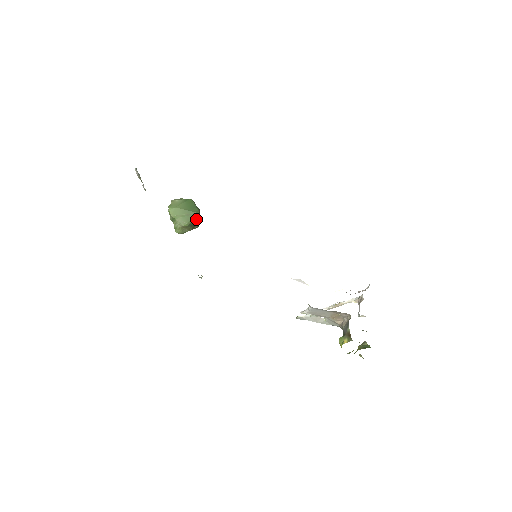
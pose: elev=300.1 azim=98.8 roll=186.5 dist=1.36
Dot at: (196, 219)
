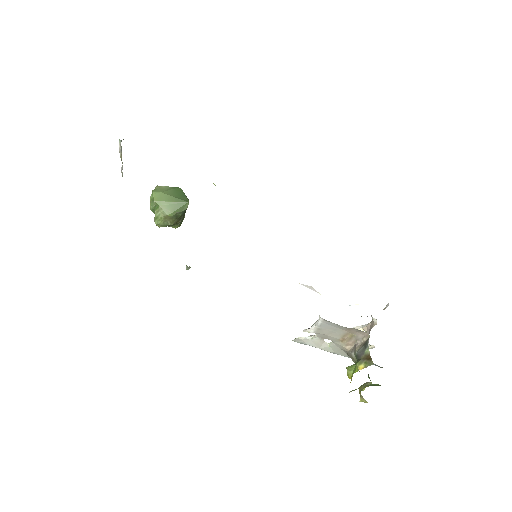
Dot at: (185, 209)
